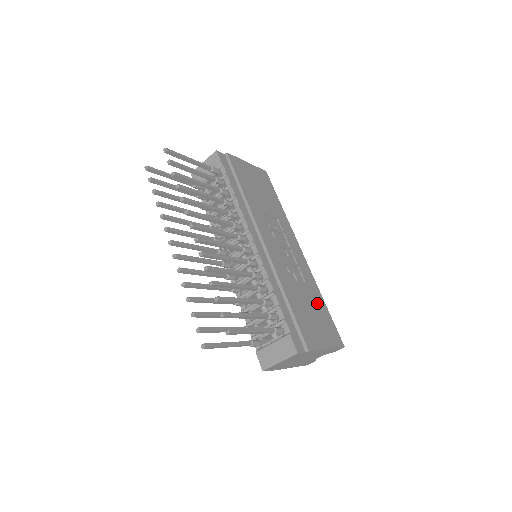
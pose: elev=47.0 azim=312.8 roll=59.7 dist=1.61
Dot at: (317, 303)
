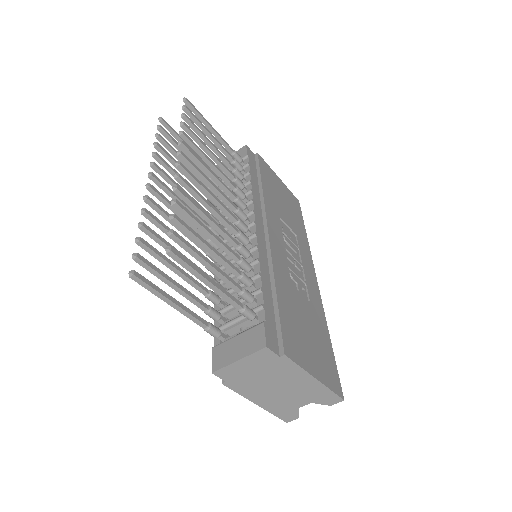
Dot at: (319, 330)
